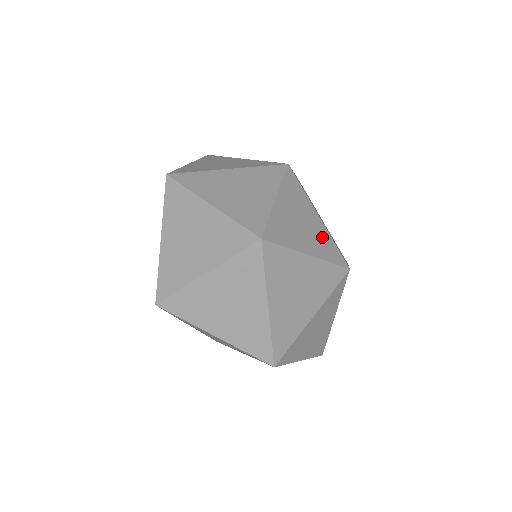
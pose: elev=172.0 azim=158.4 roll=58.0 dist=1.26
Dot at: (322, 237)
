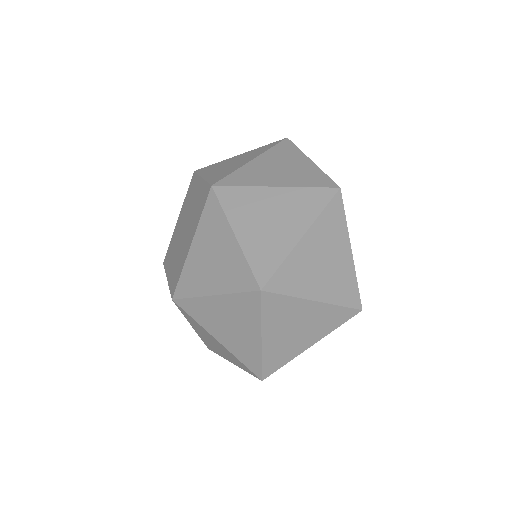
Dot at: occluded
